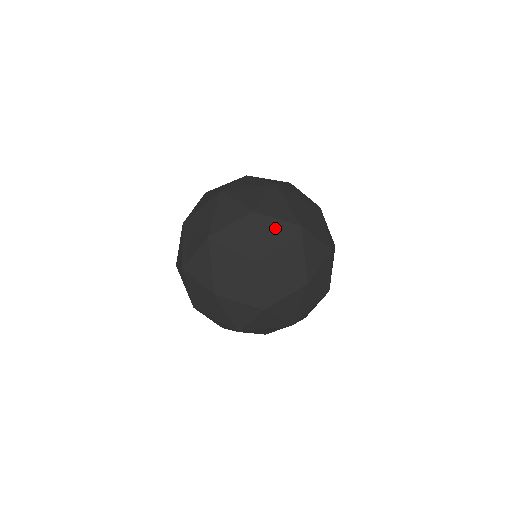
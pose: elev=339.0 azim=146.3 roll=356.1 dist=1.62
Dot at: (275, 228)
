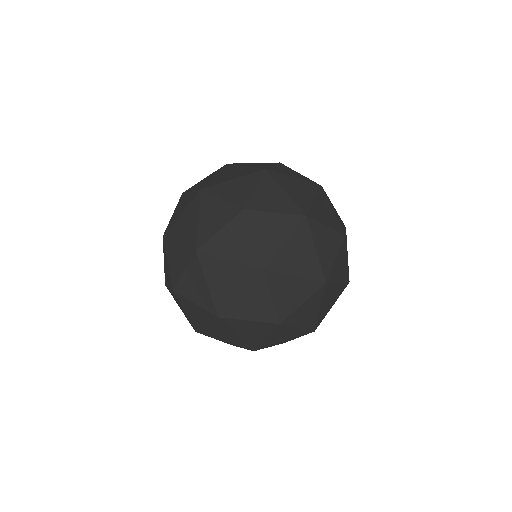
Dot at: (307, 308)
